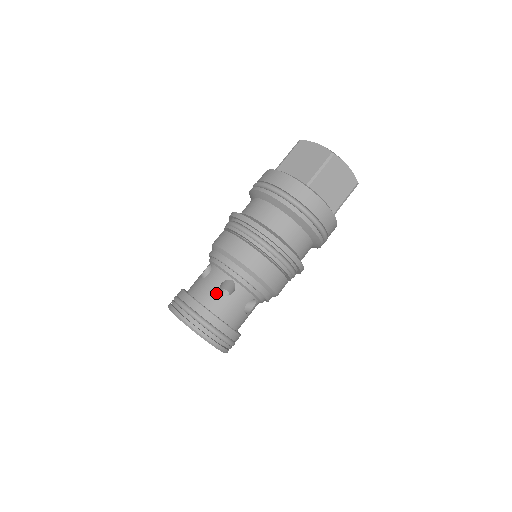
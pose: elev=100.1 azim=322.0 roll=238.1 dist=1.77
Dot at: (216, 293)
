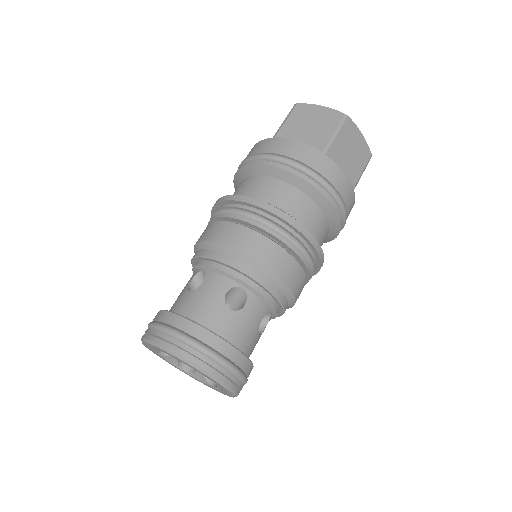
Dot at: (184, 293)
